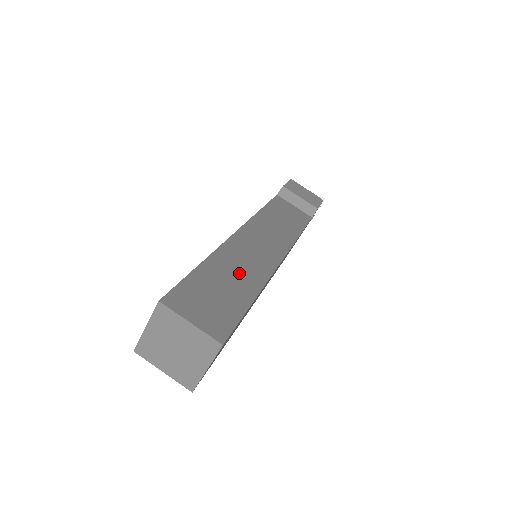
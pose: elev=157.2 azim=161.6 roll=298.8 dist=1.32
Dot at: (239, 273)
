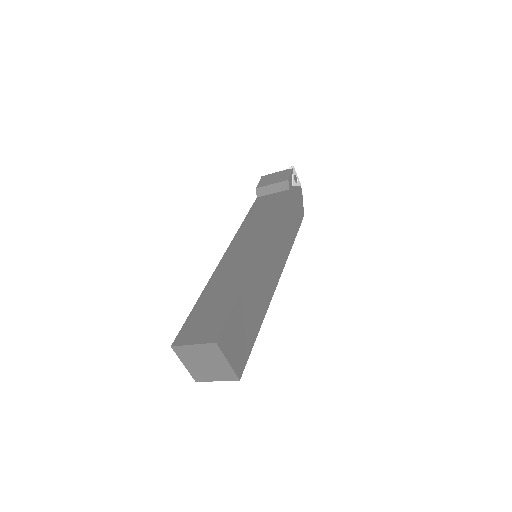
Dot at: (226, 285)
